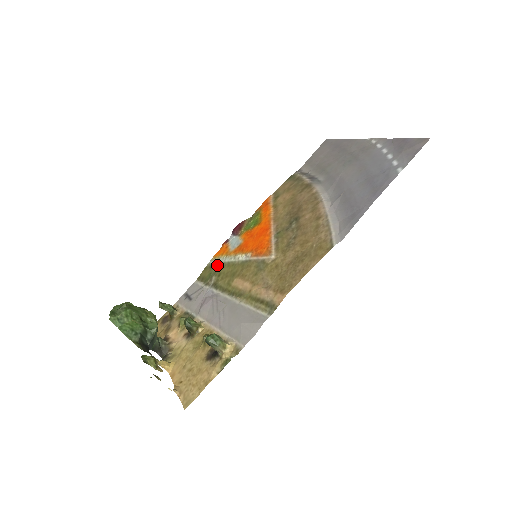
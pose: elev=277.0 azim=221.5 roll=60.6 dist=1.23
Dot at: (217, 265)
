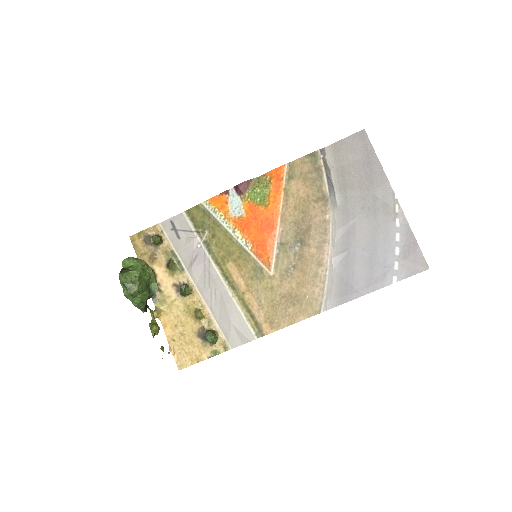
Dot at: (212, 219)
